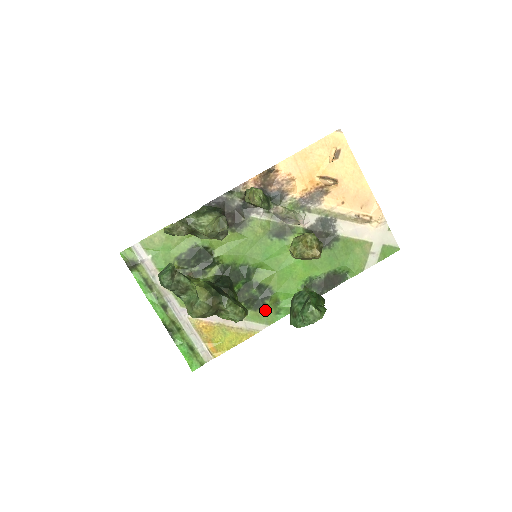
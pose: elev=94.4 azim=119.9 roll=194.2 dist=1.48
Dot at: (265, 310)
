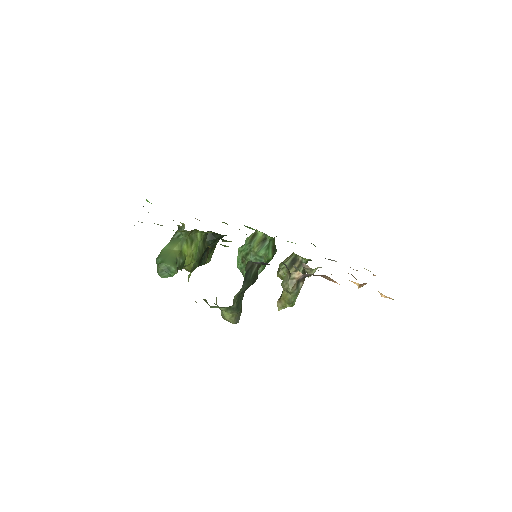
Dot at: occluded
